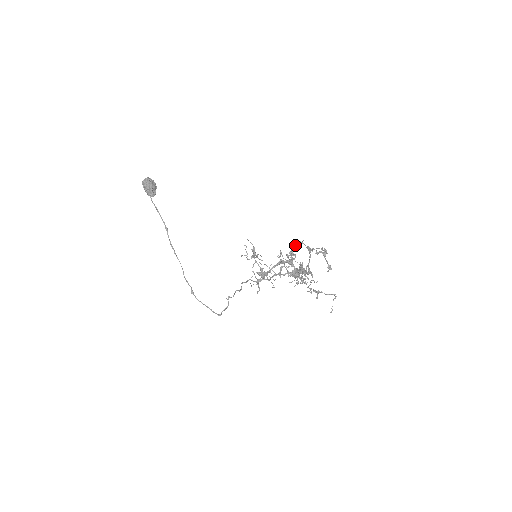
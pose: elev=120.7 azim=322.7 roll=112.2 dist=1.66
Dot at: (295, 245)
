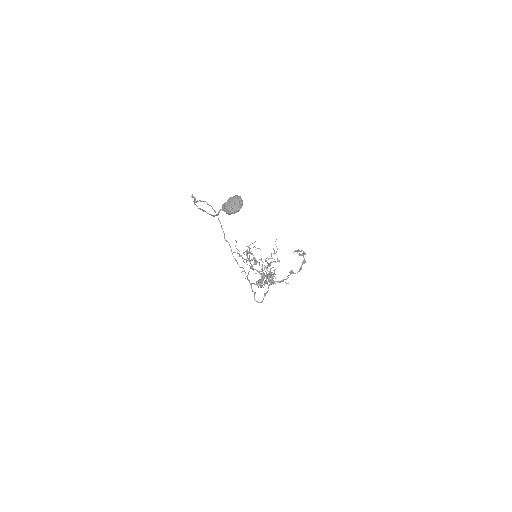
Dot at: occluded
